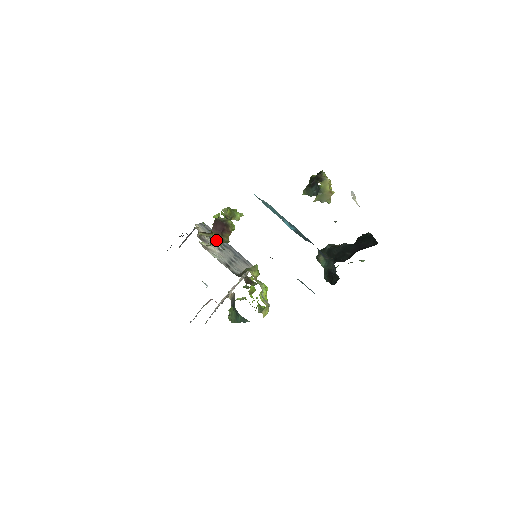
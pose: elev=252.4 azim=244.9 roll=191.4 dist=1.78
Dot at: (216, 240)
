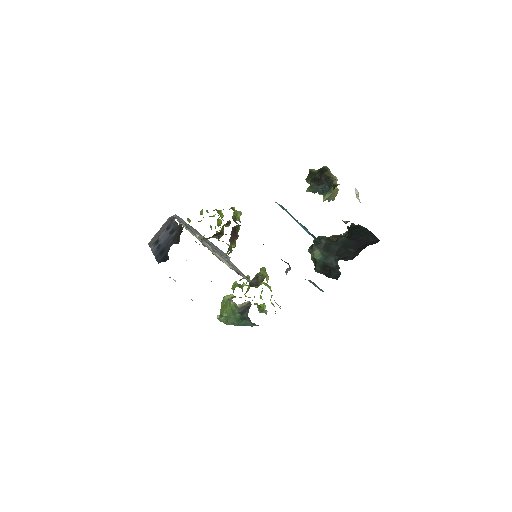
Dot at: (231, 249)
